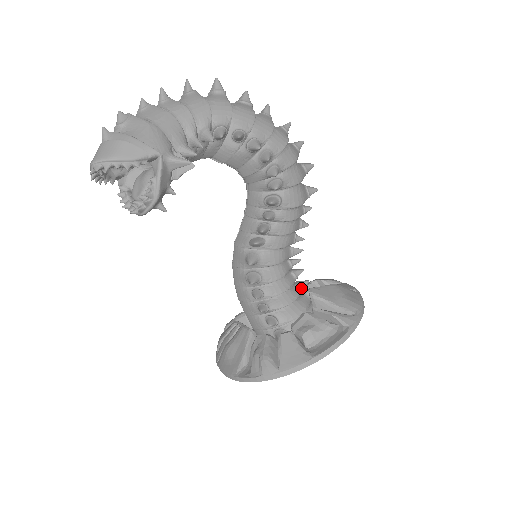
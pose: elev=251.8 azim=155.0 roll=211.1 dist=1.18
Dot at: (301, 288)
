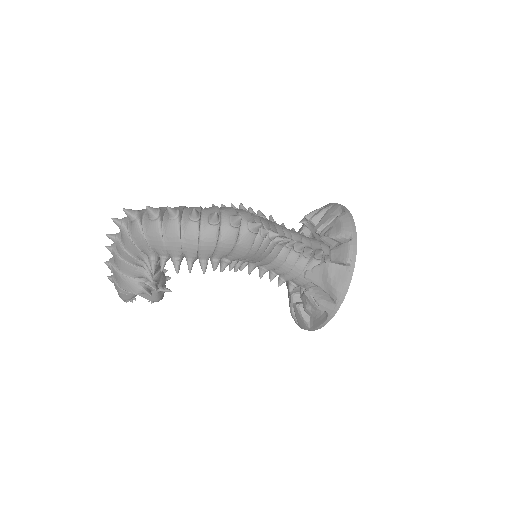
Dot at: (307, 258)
